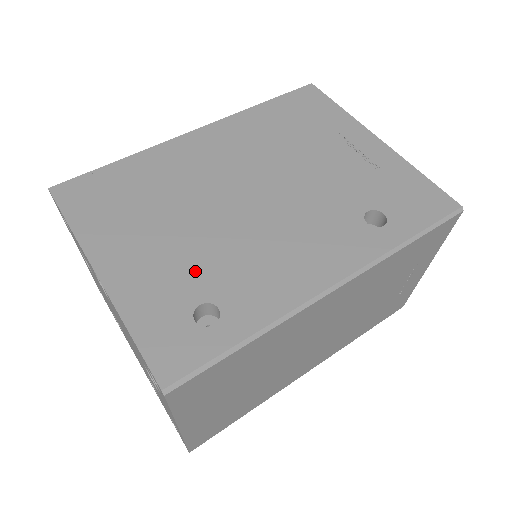
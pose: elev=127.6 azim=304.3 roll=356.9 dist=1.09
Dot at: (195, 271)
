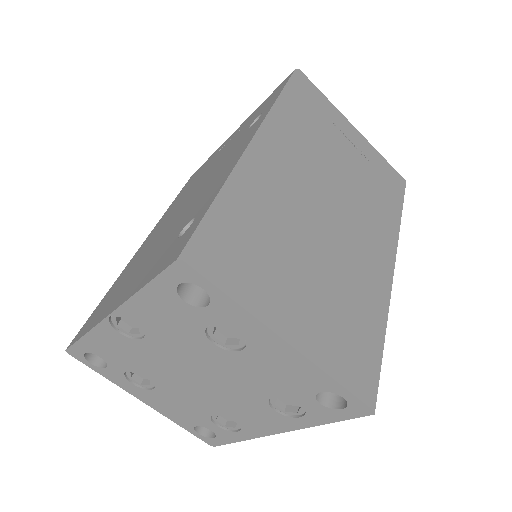
Dot at: (169, 239)
